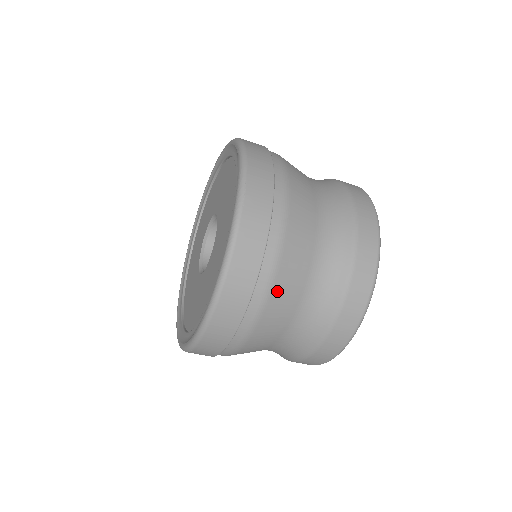
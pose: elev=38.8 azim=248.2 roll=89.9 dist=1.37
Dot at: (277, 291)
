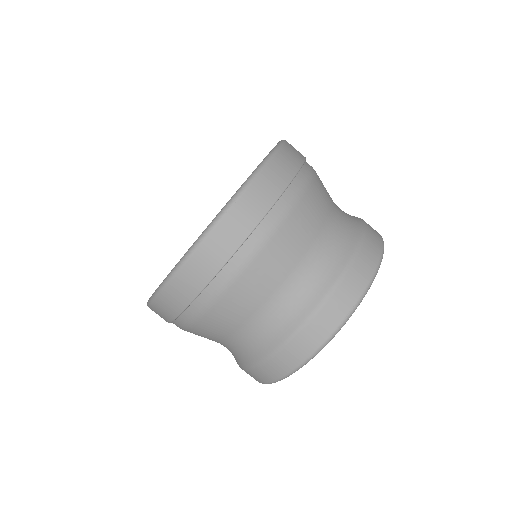
Dot at: (317, 183)
